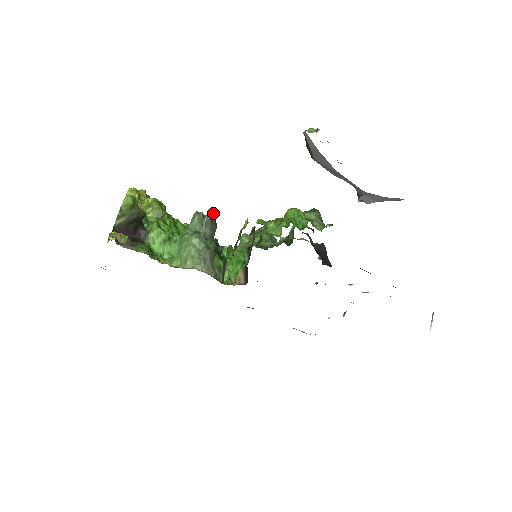
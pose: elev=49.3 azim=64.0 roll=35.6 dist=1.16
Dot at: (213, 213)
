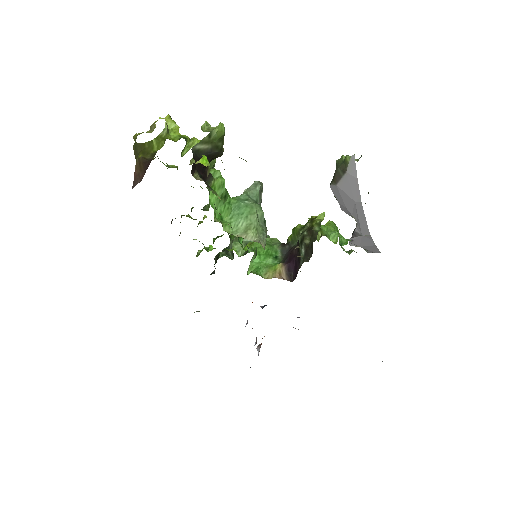
Dot at: occluded
